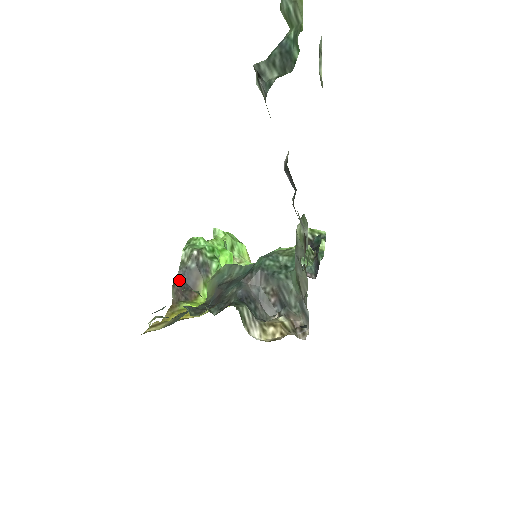
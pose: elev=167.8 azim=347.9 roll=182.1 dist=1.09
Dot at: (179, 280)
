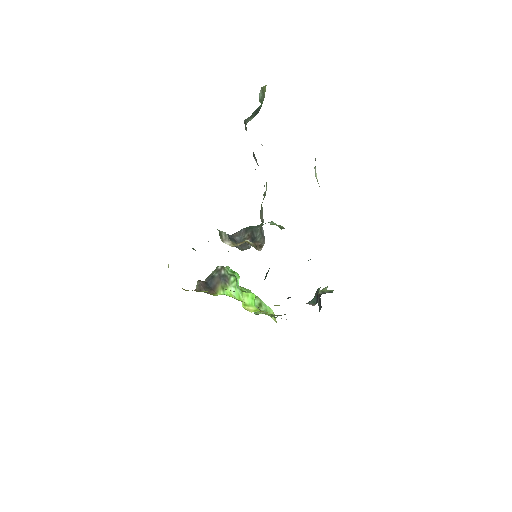
Dot at: (204, 282)
